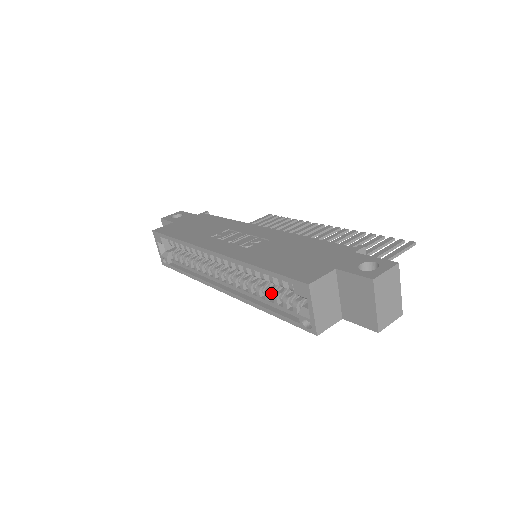
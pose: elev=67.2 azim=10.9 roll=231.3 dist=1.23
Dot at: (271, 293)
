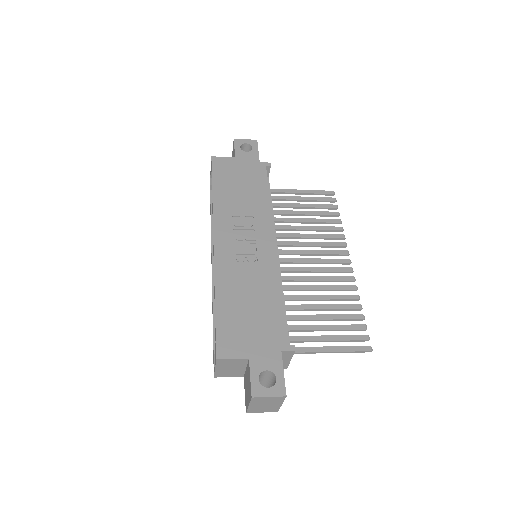
Dot at: occluded
